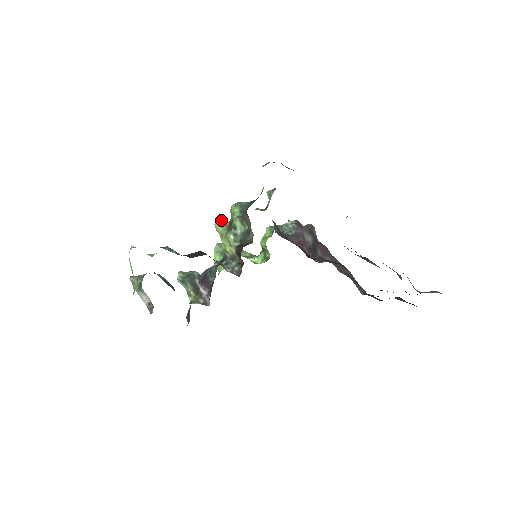
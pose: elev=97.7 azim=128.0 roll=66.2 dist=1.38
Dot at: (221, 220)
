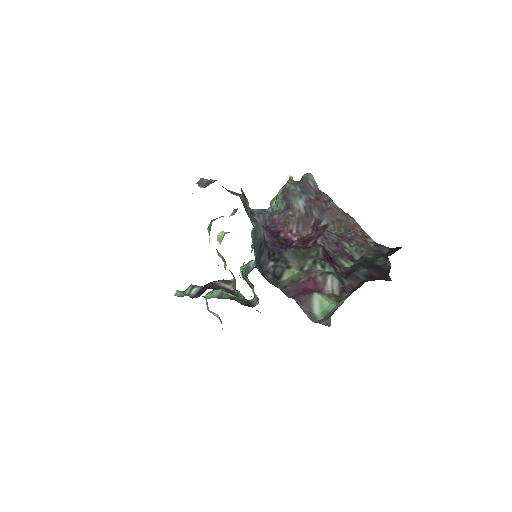
Dot at: (219, 233)
